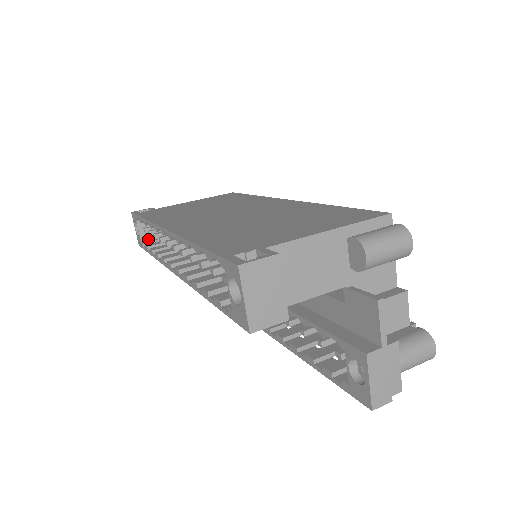
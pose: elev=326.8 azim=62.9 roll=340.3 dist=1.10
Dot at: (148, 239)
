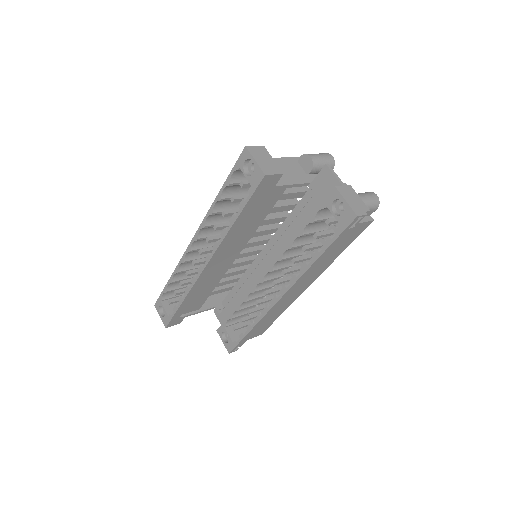
Dot at: occluded
